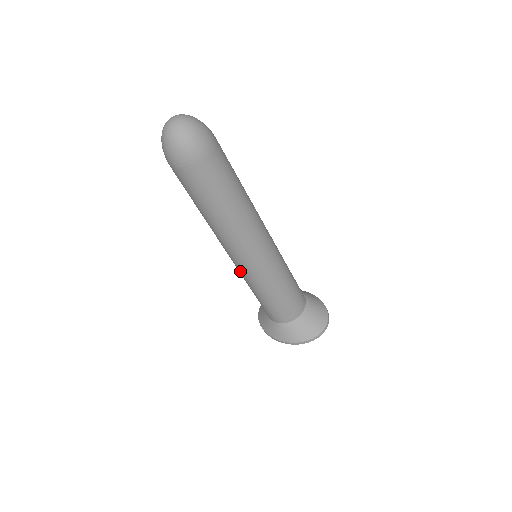
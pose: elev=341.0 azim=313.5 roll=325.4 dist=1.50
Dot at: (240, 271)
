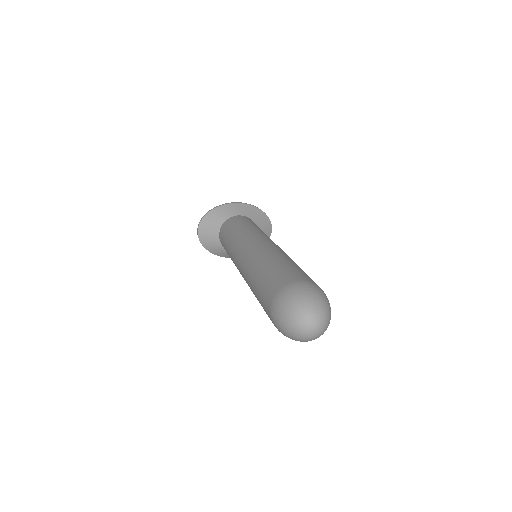
Dot at: occluded
